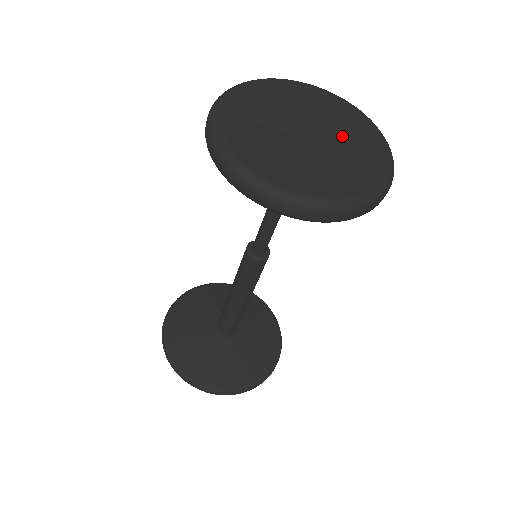
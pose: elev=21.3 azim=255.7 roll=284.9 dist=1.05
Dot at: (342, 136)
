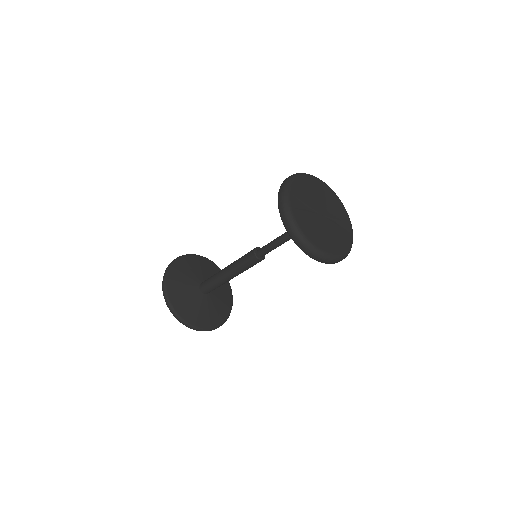
Dot at: (335, 218)
